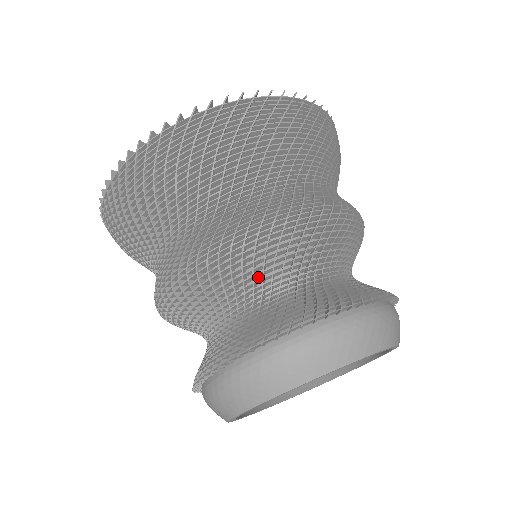
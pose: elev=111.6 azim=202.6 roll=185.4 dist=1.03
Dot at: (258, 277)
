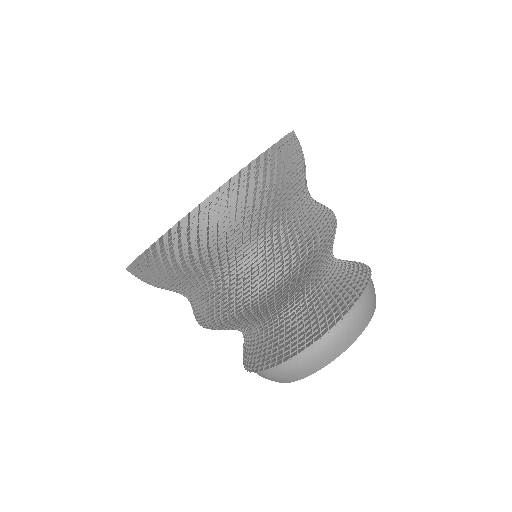
Dot at: occluded
